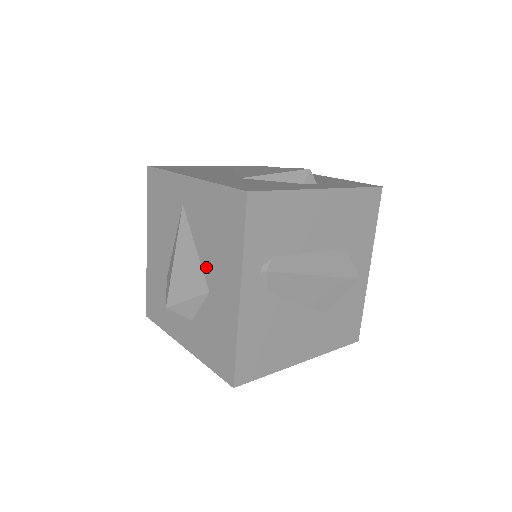
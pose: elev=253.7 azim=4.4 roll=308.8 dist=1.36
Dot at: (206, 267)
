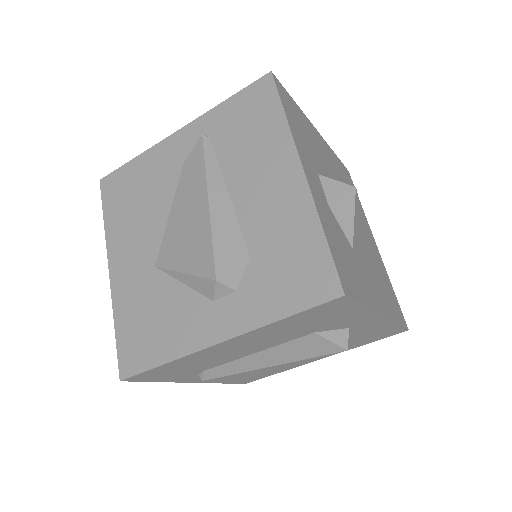
Dot at: occluded
